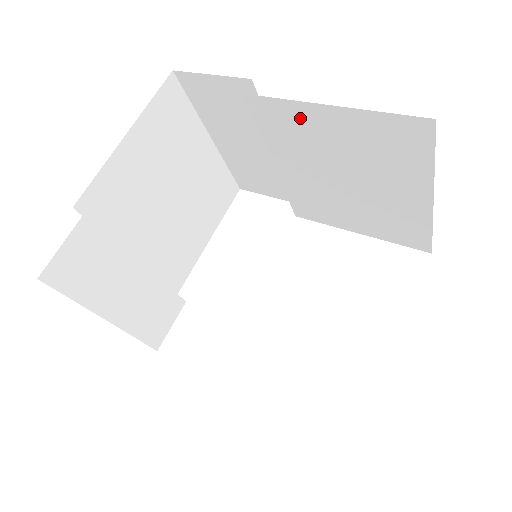
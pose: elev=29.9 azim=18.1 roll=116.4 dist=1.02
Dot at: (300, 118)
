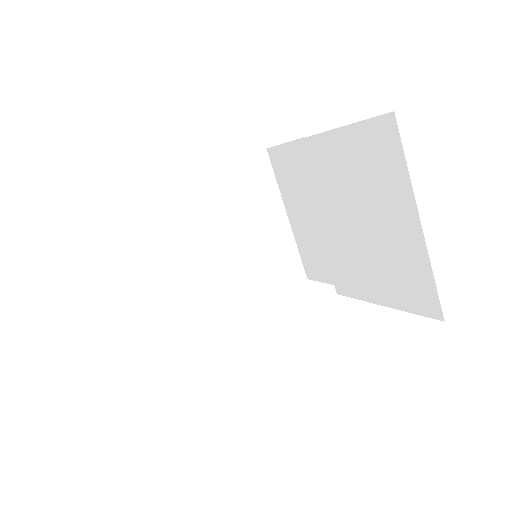
Dot at: (322, 152)
